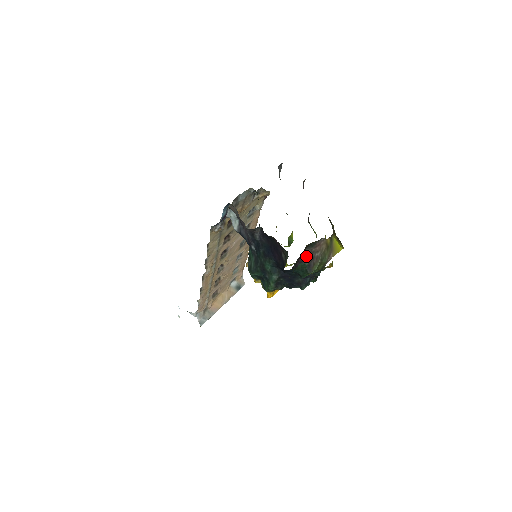
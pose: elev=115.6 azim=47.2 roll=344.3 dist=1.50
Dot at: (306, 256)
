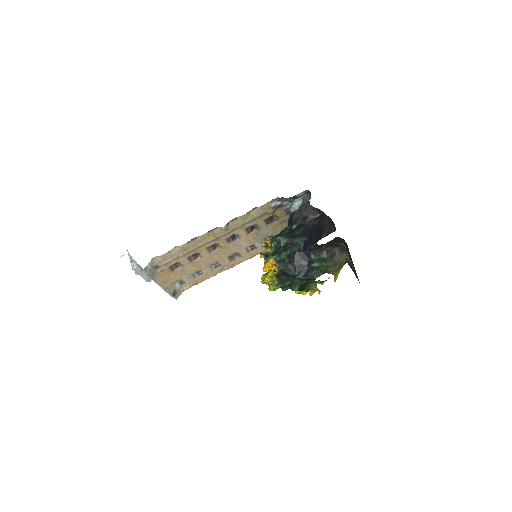
Dot at: (331, 251)
